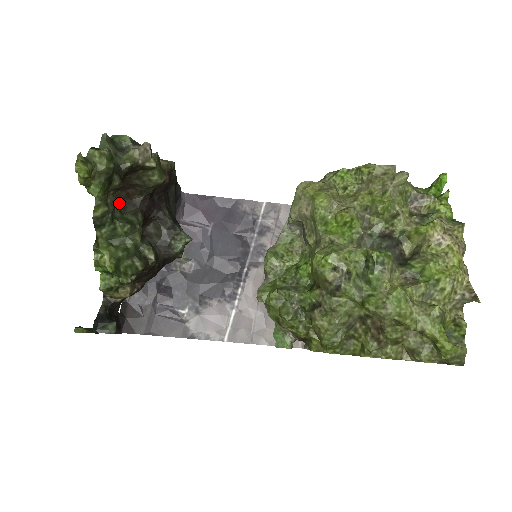
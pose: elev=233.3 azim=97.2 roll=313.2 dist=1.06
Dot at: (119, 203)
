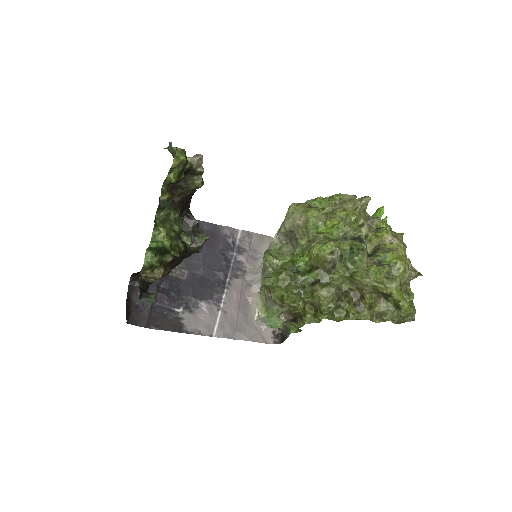
Dot at: occluded
